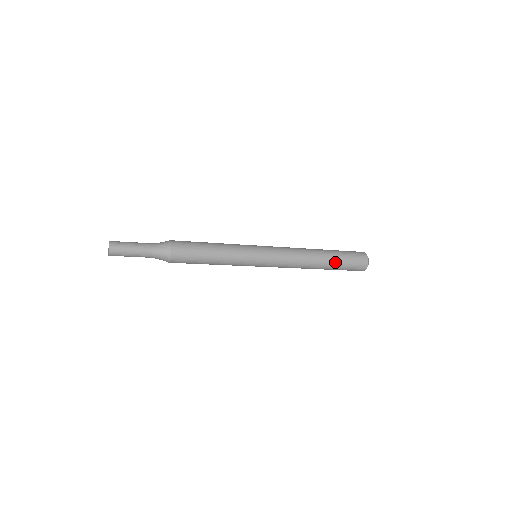
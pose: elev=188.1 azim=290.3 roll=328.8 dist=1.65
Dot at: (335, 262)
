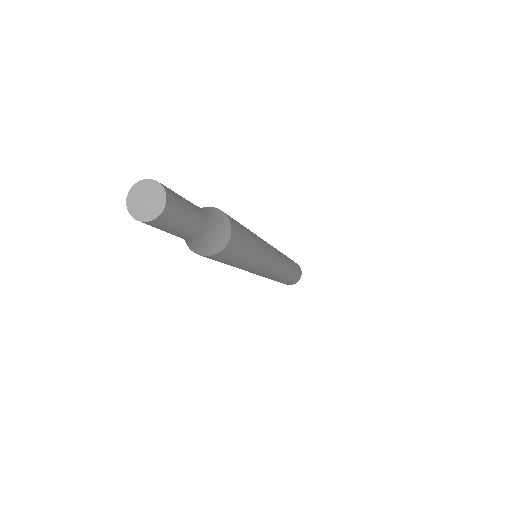
Dot at: (293, 264)
